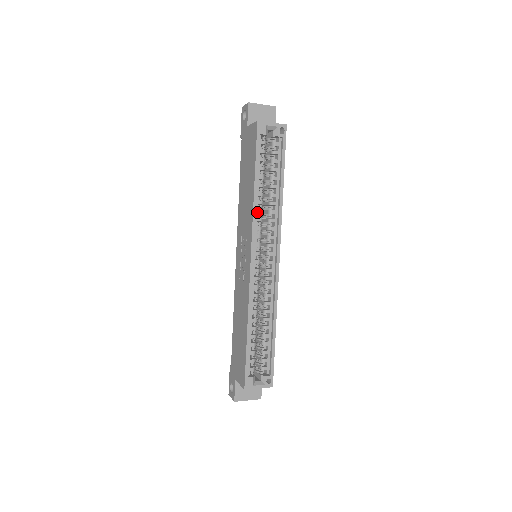
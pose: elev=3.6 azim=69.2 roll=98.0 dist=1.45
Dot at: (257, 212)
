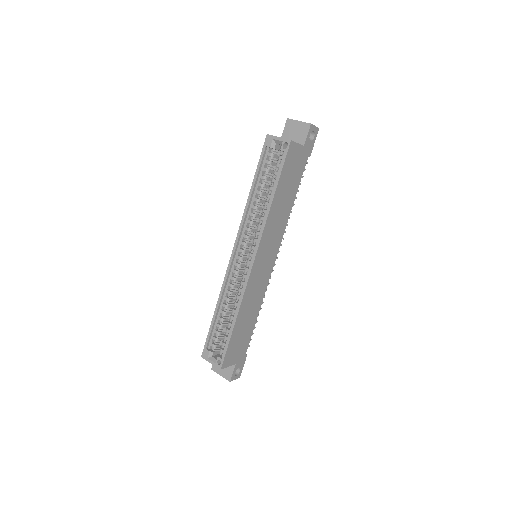
Dot at: (249, 215)
